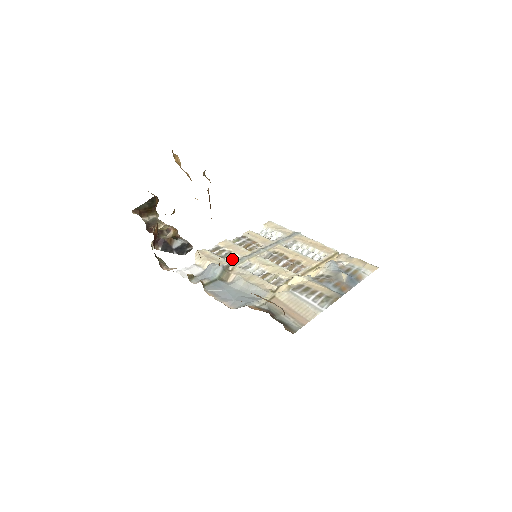
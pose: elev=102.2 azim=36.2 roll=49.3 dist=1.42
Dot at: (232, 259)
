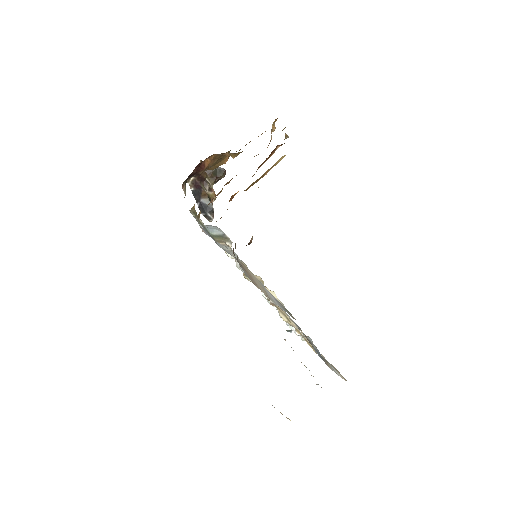
Dot at: occluded
